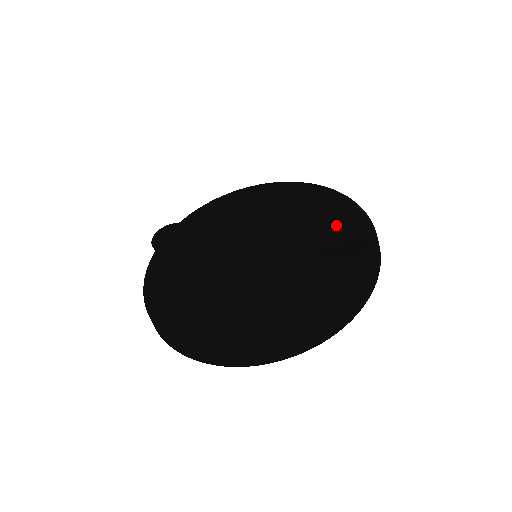
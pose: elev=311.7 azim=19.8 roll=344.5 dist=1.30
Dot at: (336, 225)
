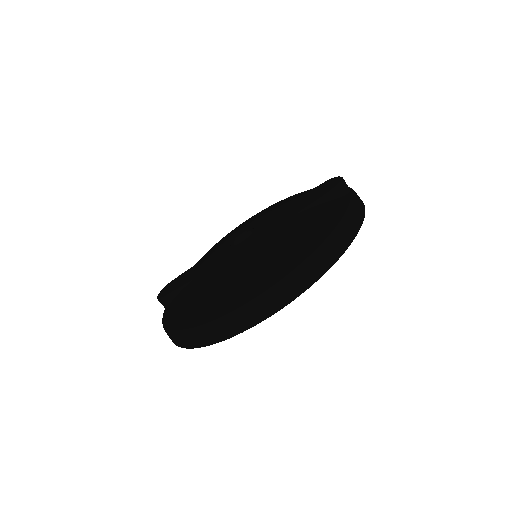
Dot at: occluded
